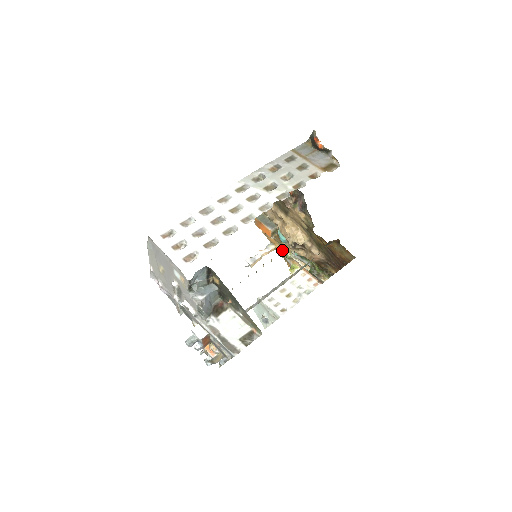
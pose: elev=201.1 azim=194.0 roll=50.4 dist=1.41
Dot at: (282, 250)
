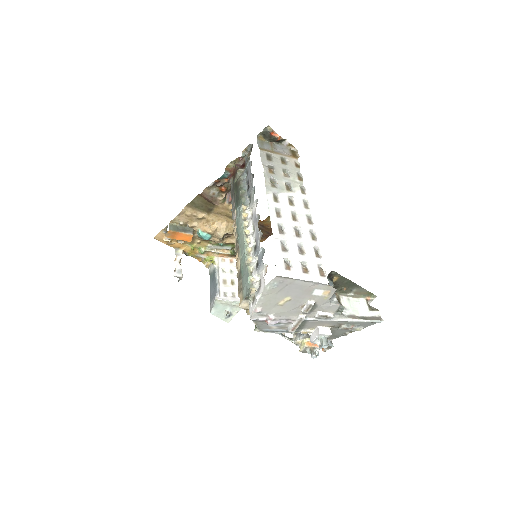
Dot at: (193, 249)
